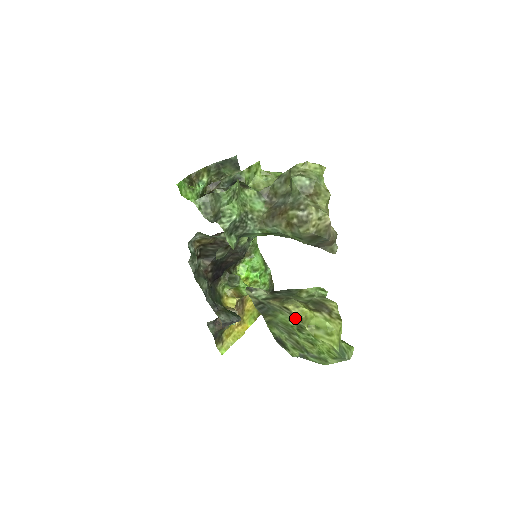
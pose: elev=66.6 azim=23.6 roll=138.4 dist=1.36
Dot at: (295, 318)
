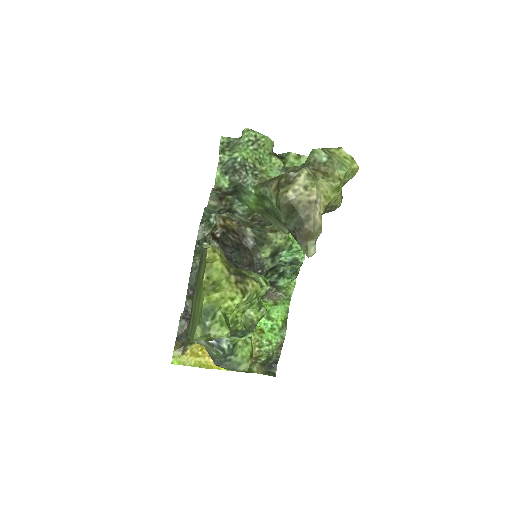
Dot at: (205, 264)
